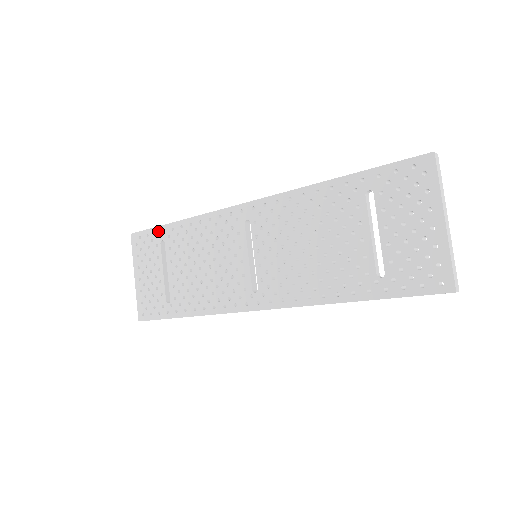
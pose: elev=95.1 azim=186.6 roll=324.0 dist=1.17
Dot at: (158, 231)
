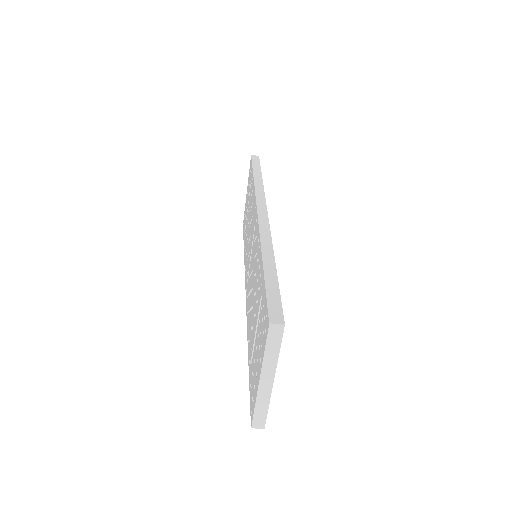
Dot at: occluded
